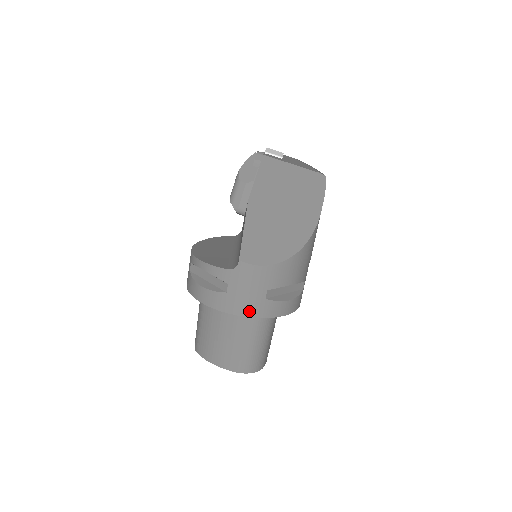
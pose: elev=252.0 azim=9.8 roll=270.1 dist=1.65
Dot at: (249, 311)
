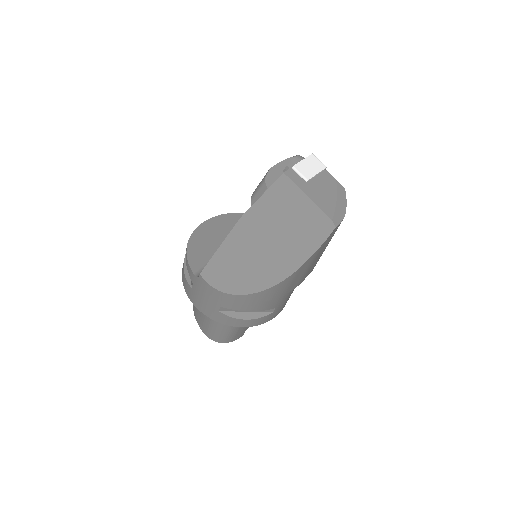
Dot at: (205, 311)
